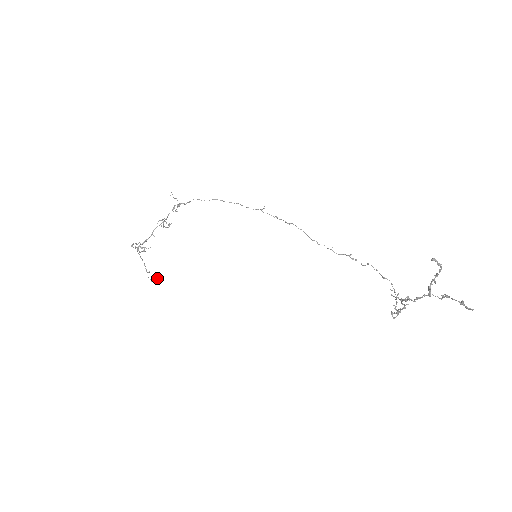
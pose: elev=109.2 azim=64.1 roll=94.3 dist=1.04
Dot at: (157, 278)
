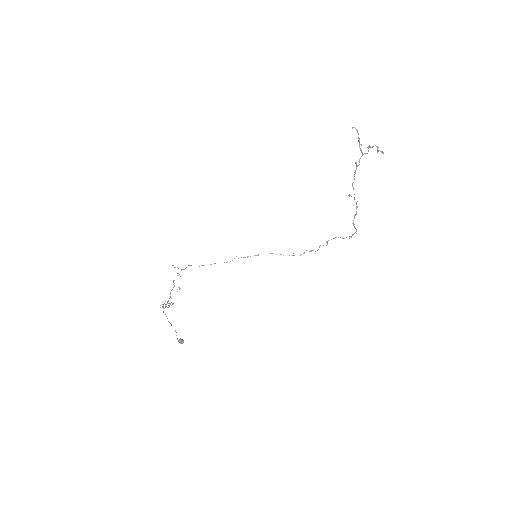
Dot at: (183, 340)
